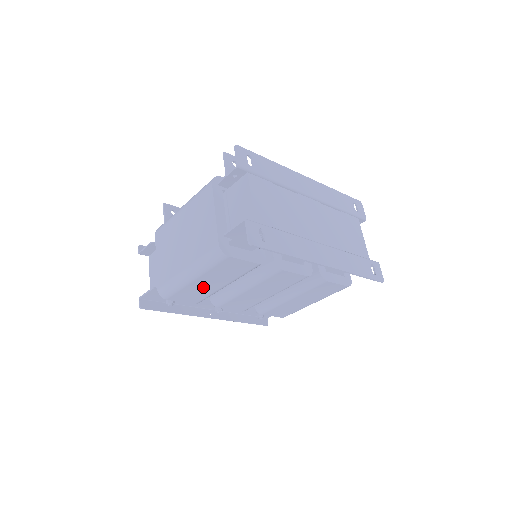
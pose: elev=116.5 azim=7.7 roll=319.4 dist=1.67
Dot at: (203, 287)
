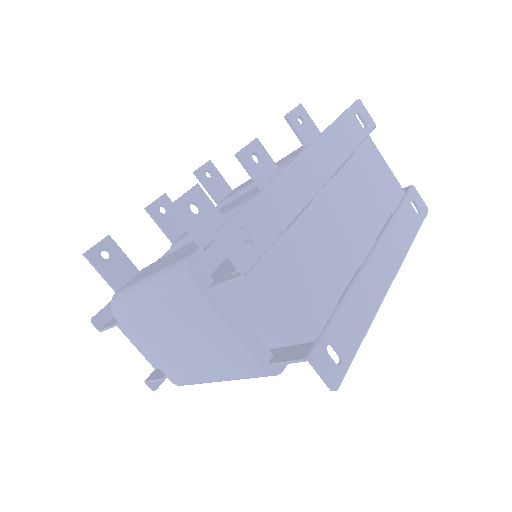
Dot at: occluded
